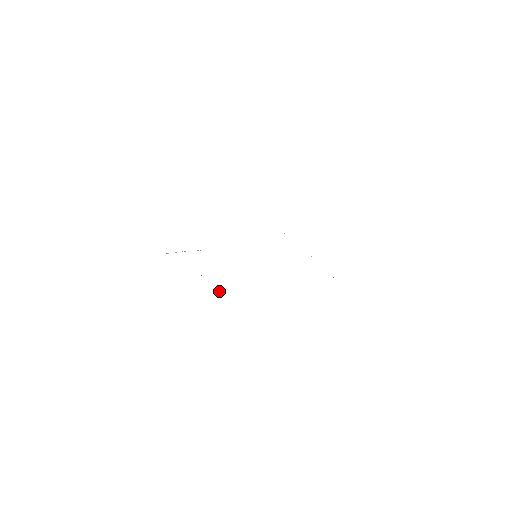
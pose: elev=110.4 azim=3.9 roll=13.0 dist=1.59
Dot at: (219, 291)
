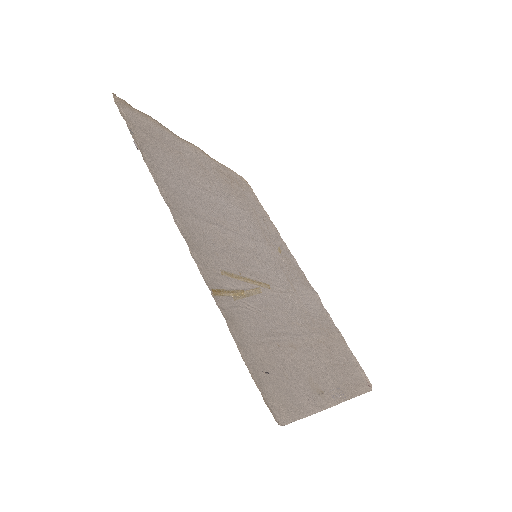
Dot at: (129, 104)
